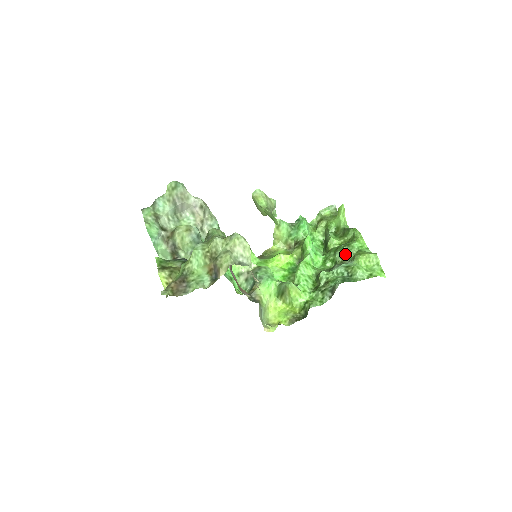
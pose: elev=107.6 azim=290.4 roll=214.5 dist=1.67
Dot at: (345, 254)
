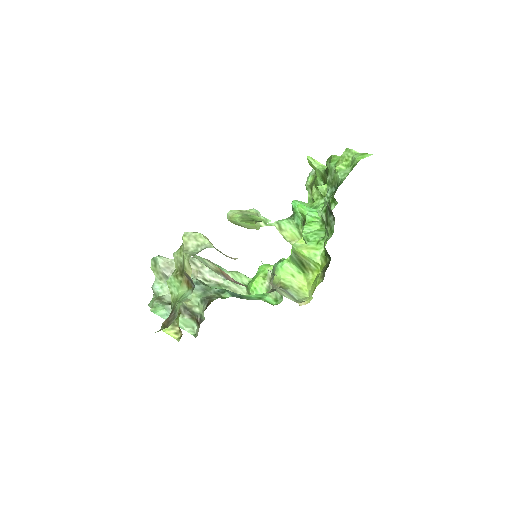
Dot at: (331, 182)
